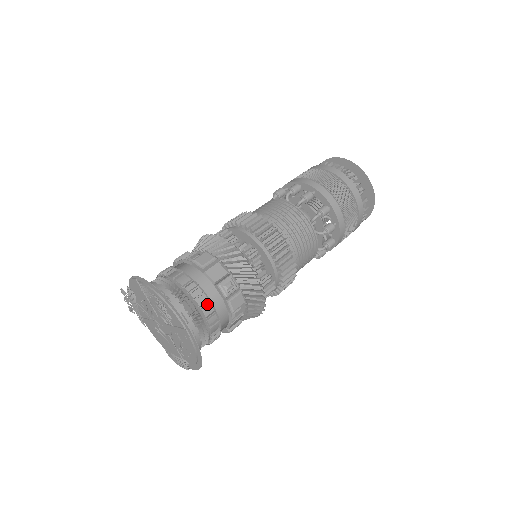
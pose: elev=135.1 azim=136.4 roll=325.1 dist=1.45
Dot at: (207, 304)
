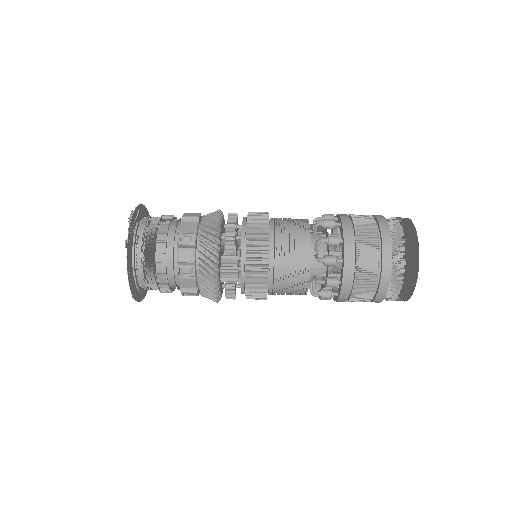
Dot at: (162, 241)
